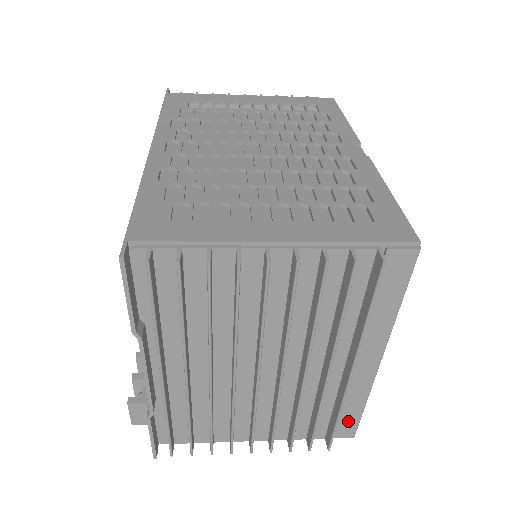
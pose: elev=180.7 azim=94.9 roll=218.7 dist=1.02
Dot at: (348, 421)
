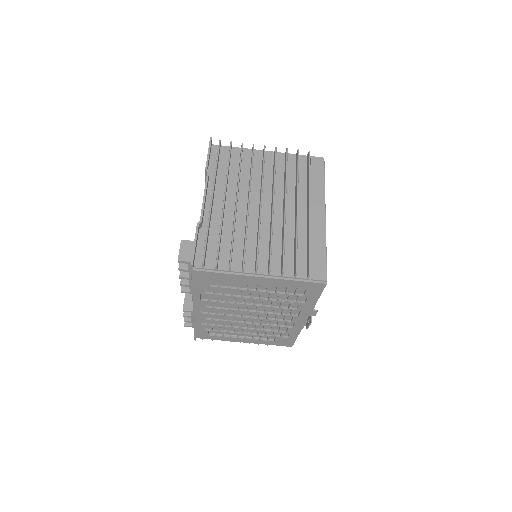
Dot at: (319, 262)
